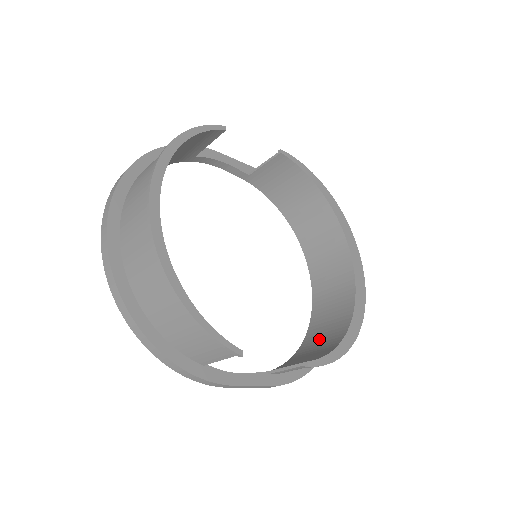
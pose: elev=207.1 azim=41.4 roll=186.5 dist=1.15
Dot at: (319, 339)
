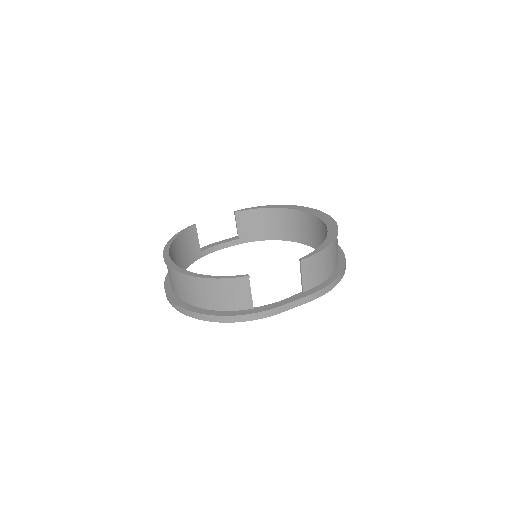
Dot at: occluded
